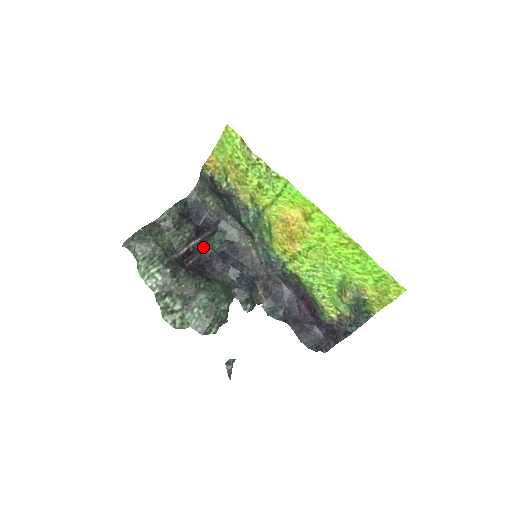
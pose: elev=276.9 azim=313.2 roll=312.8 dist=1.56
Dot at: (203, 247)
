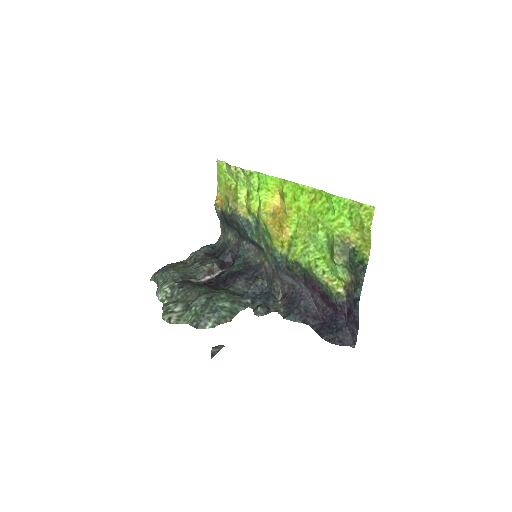
Dot at: (223, 273)
